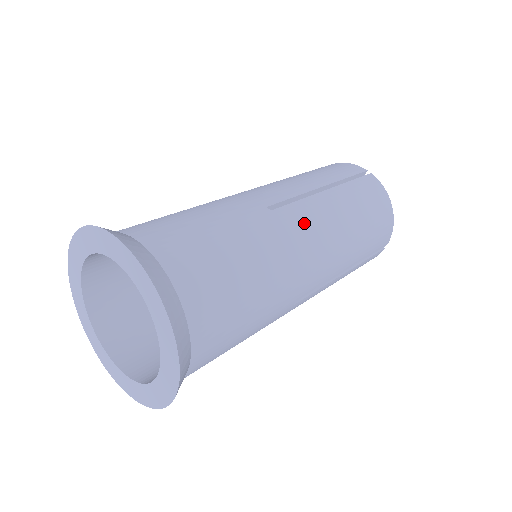
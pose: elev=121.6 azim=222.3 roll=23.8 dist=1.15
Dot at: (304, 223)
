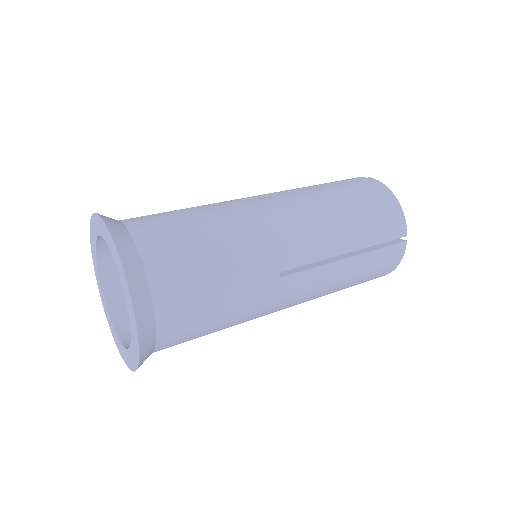
Dot at: (276, 205)
